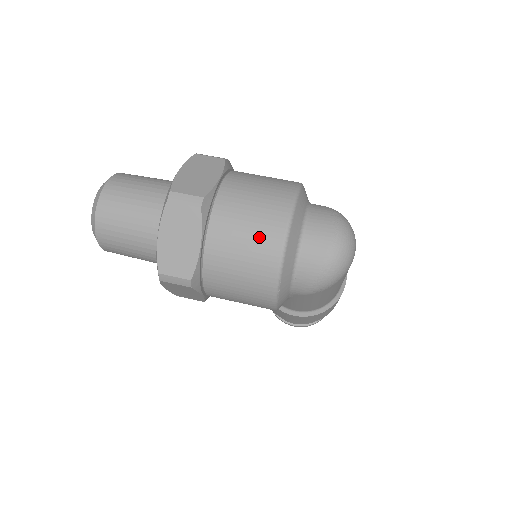
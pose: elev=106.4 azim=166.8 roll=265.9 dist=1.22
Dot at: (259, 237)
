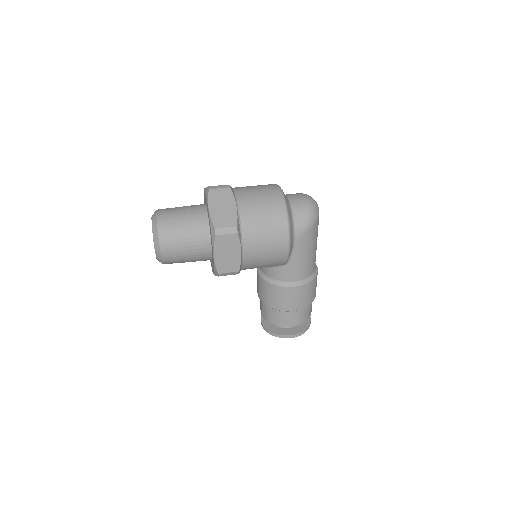
Dot at: (267, 195)
